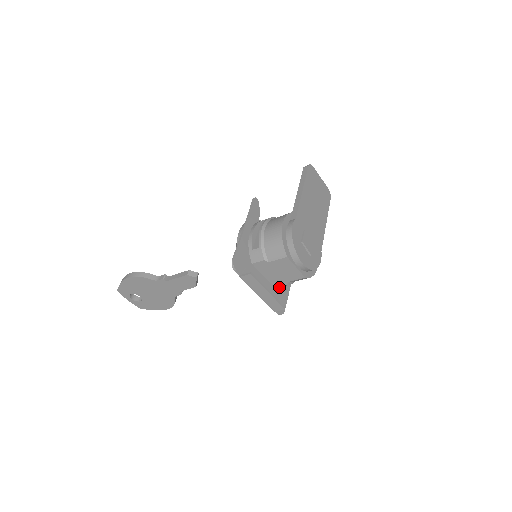
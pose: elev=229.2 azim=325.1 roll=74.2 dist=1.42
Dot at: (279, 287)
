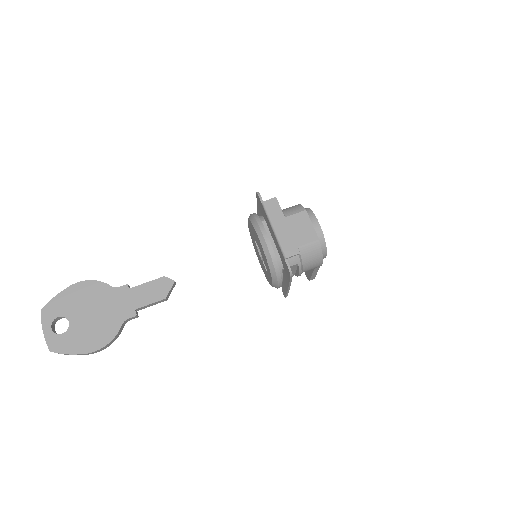
Dot at: occluded
